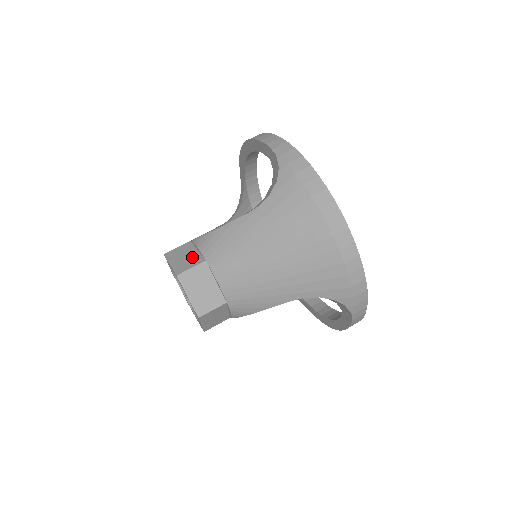
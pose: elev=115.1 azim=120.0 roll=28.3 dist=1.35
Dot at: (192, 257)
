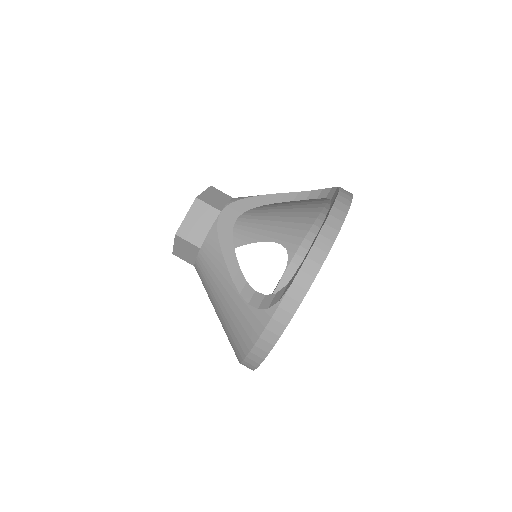
Dot at: (200, 231)
